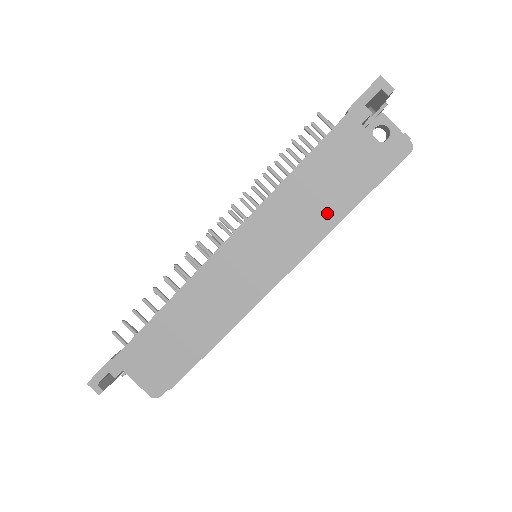
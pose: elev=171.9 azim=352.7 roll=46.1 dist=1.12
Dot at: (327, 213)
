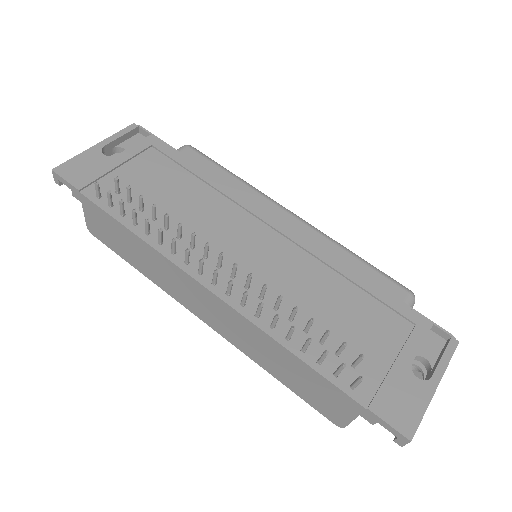
Dot at: (278, 373)
